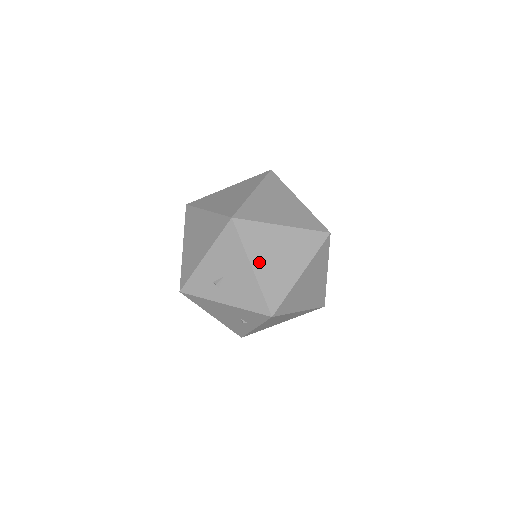
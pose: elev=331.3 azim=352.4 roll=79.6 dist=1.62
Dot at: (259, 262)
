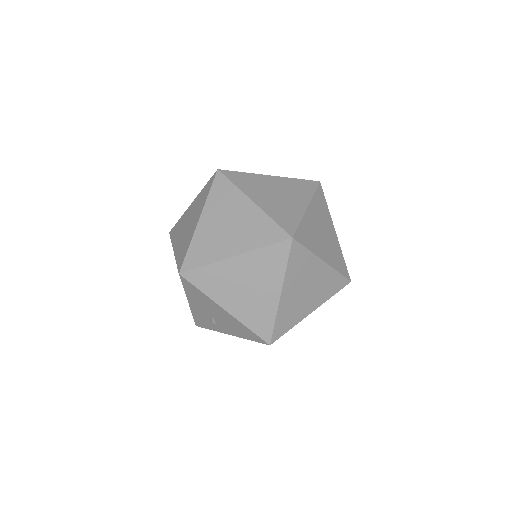
Dot at: (229, 302)
